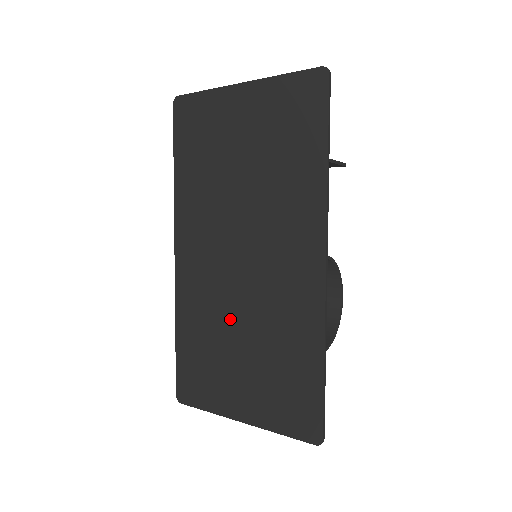
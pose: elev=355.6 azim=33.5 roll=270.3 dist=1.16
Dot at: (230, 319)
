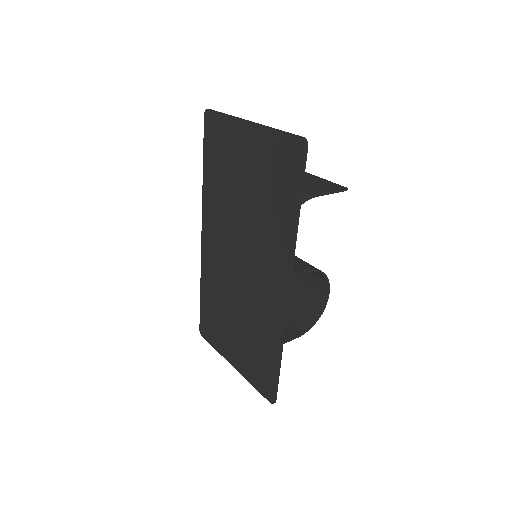
Dot at: (231, 299)
